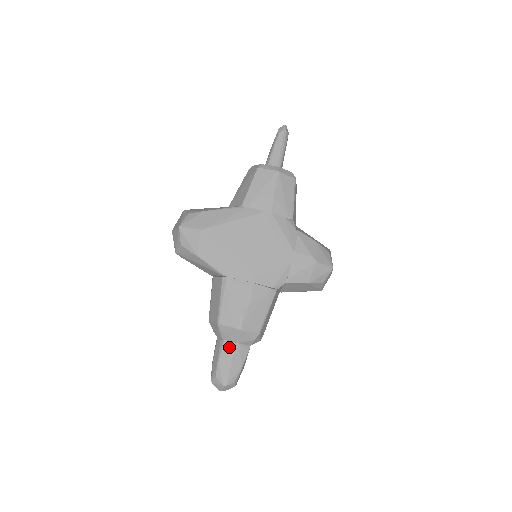
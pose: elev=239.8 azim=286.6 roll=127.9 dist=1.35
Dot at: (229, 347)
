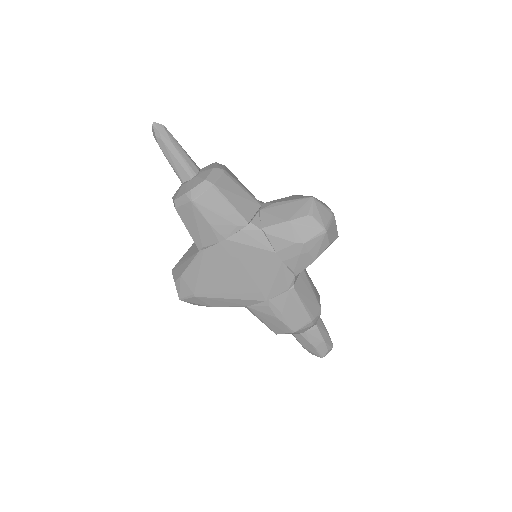
Dot at: (300, 337)
